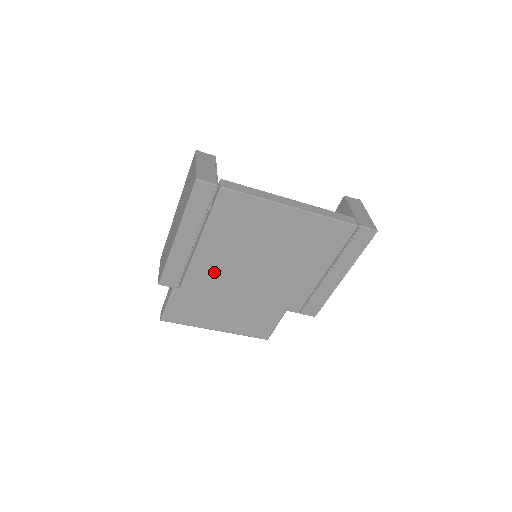
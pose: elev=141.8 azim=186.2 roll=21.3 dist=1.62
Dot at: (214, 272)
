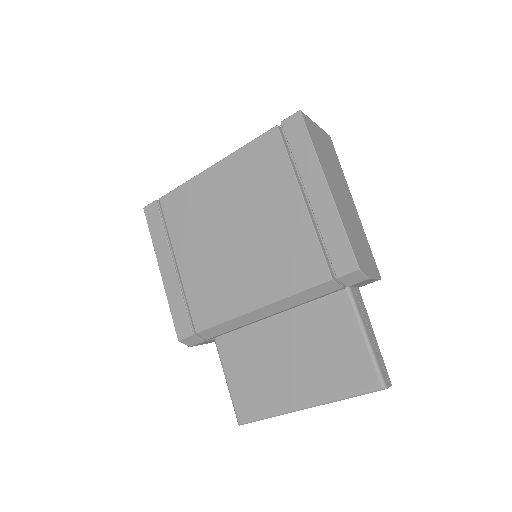
Dot at: (208, 287)
